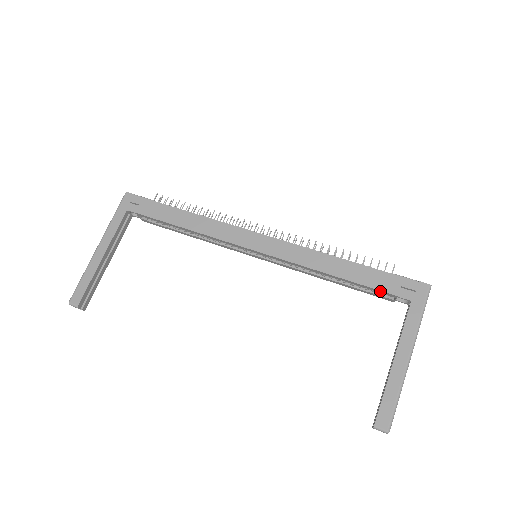
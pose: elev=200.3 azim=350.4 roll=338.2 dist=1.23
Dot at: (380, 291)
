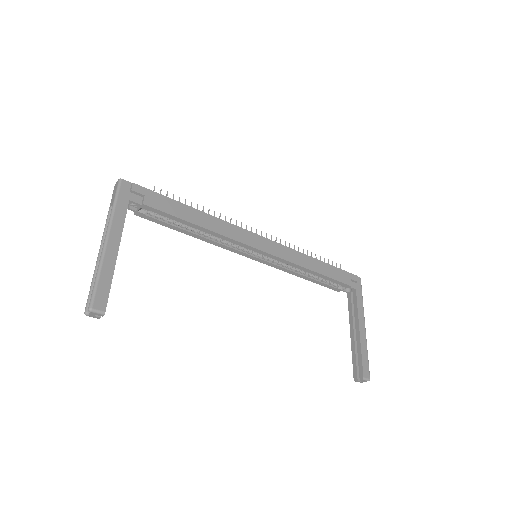
Dot at: (341, 283)
